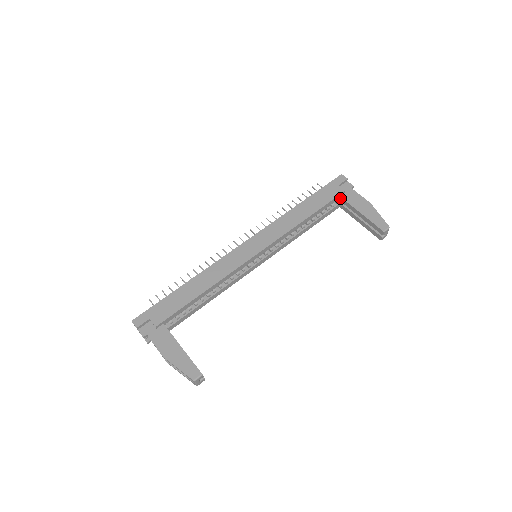
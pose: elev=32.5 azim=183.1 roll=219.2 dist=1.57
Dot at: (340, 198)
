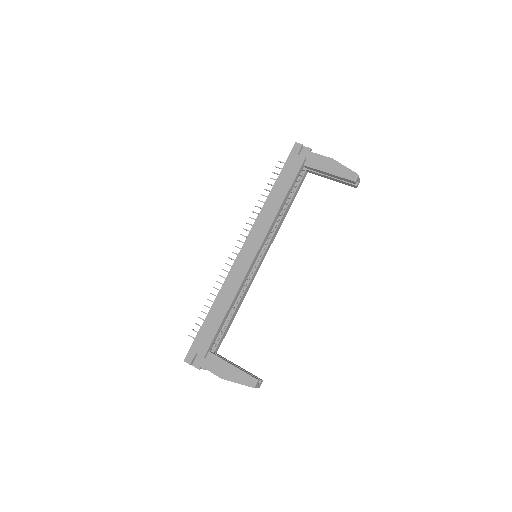
Dot at: (304, 166)
